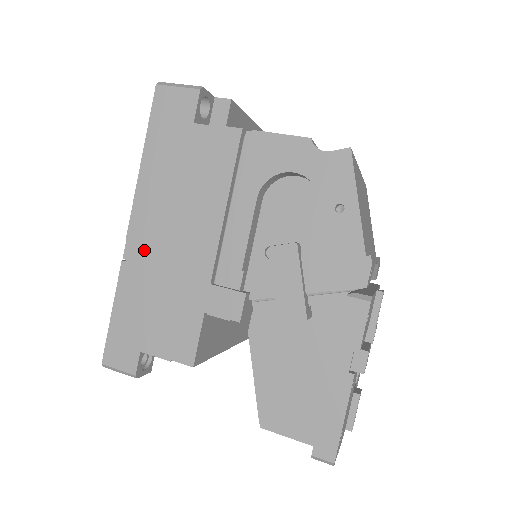
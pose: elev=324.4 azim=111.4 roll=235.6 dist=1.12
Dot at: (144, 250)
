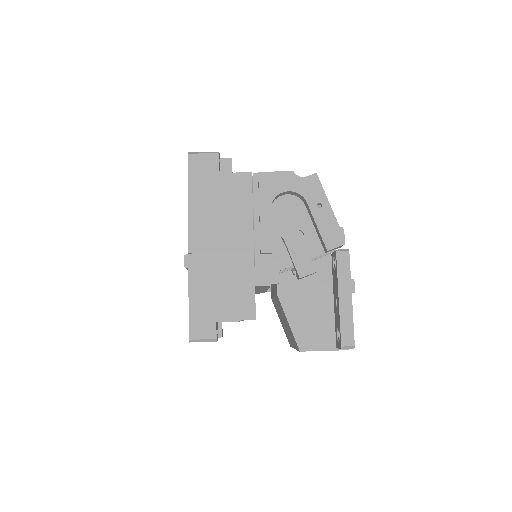
Dot at: (203, 256)
